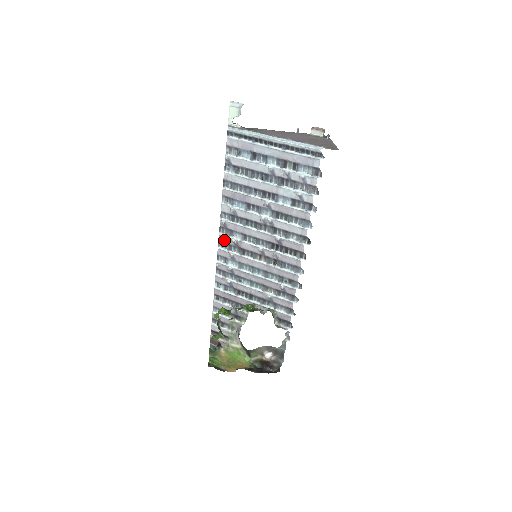
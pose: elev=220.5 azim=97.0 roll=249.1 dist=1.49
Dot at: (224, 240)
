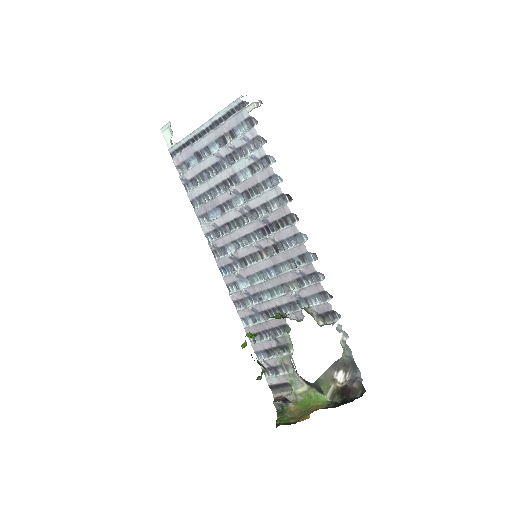
Dot at: (222, 263)
